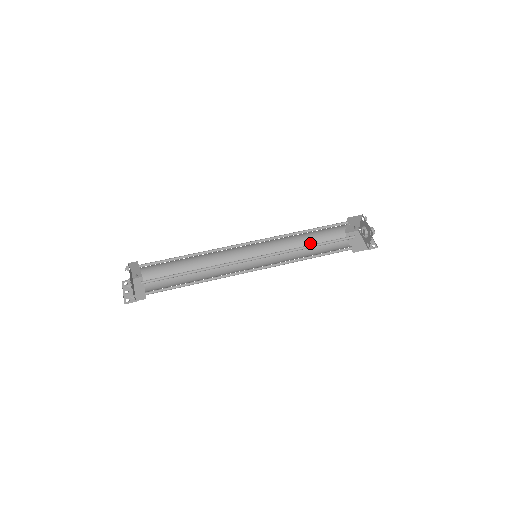
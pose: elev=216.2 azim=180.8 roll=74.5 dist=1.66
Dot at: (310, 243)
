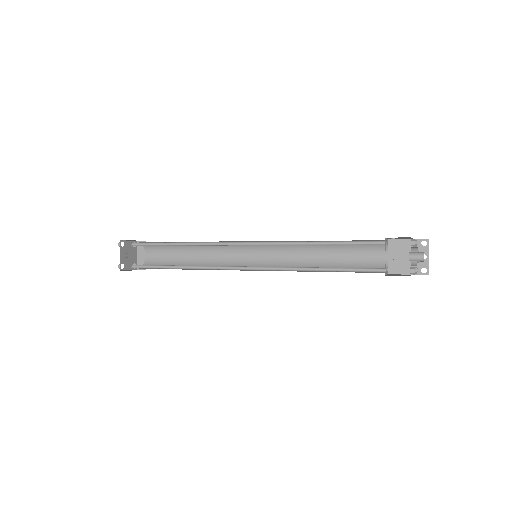
Dot at: (333, 246)
